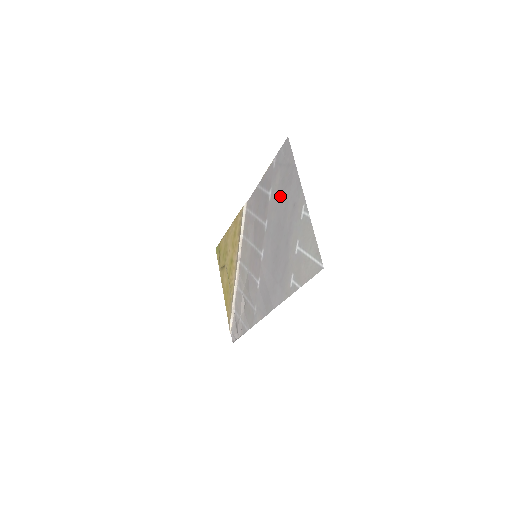
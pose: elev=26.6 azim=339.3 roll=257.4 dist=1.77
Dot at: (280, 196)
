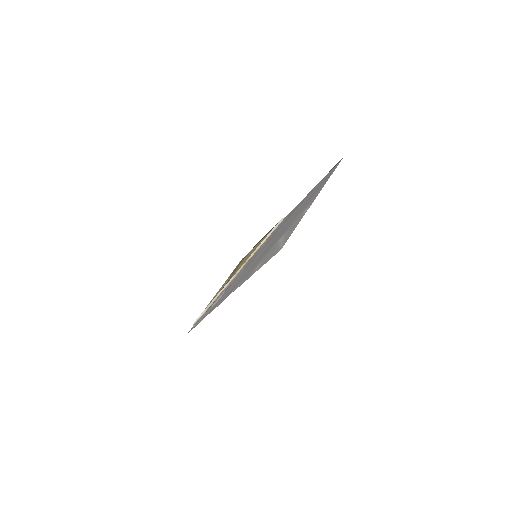
Dot at: (304, 203)
